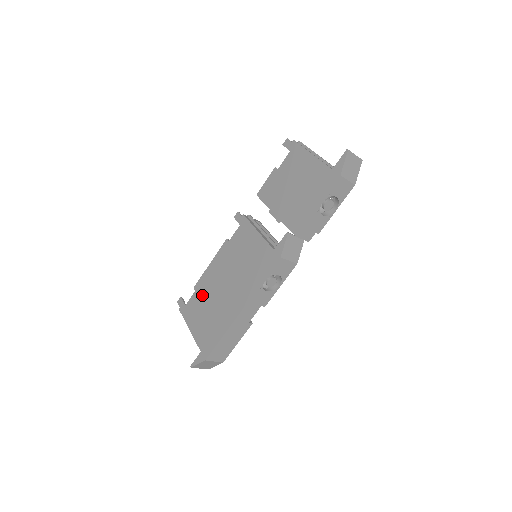
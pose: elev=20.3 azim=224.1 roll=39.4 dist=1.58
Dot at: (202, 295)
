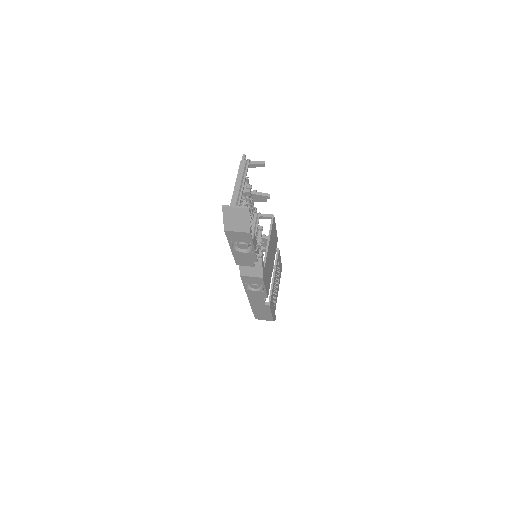
Dot at: occluded
